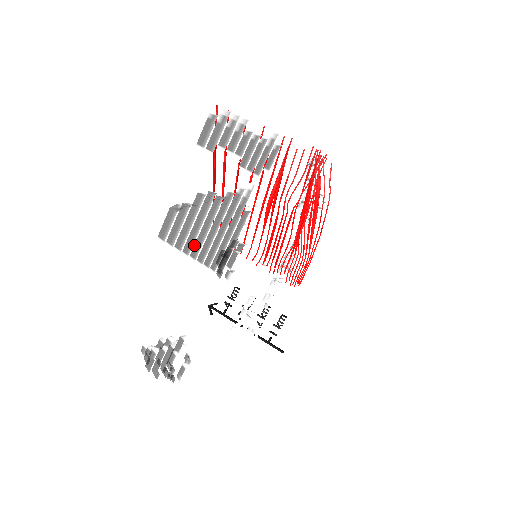
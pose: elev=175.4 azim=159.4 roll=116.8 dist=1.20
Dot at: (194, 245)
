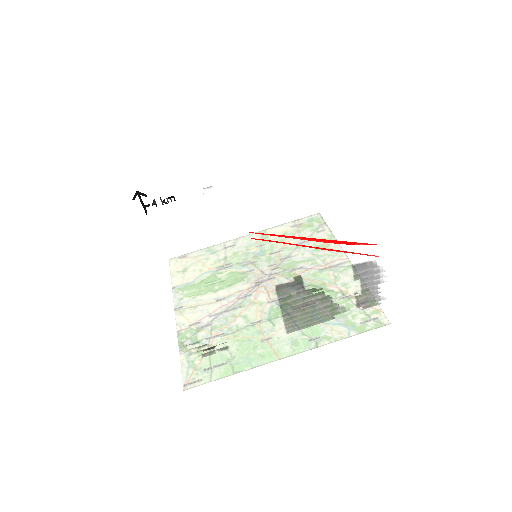
Dot at: (290, 310)
